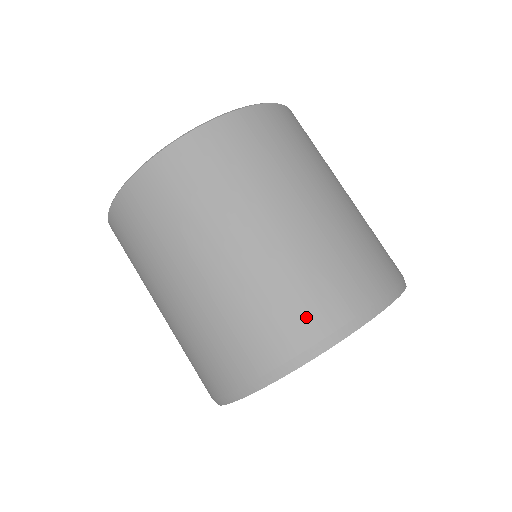
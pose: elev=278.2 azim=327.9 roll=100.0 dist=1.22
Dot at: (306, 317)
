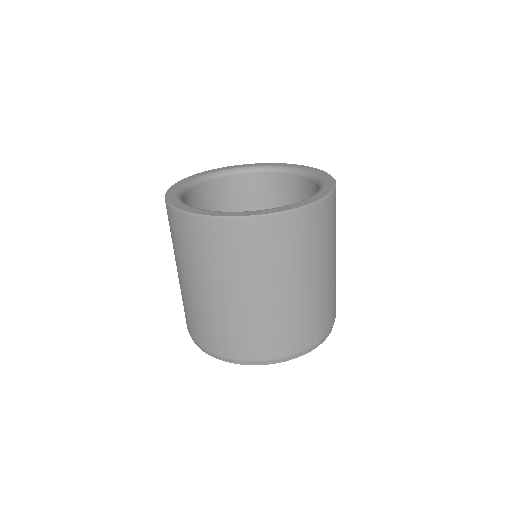
Dot at: (277, 346)
